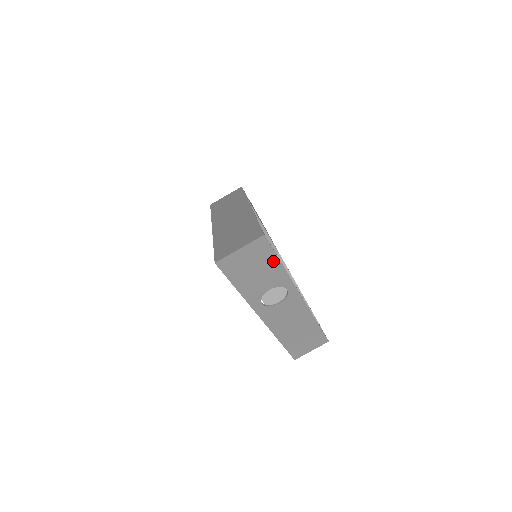
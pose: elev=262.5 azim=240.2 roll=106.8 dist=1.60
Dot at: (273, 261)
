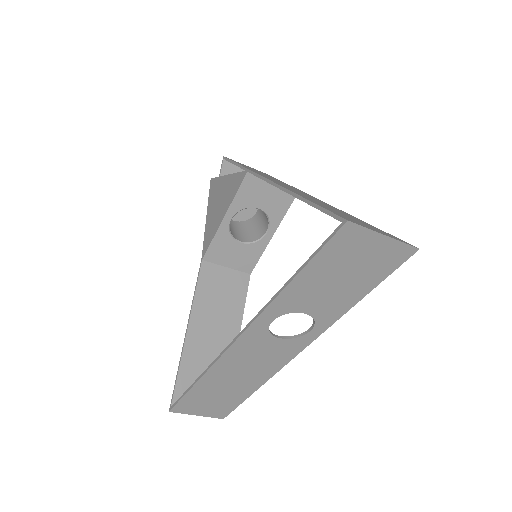
Dot at: (366, 286)
